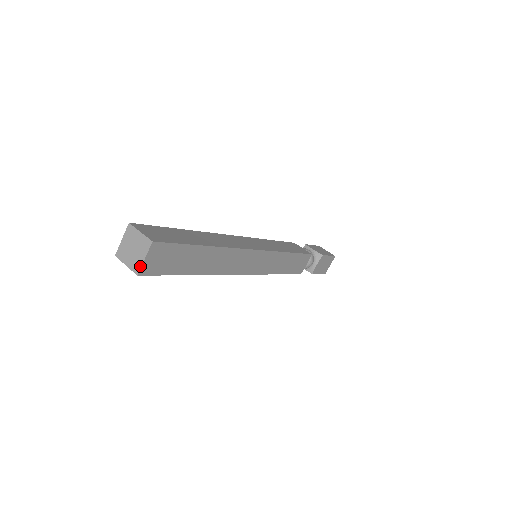
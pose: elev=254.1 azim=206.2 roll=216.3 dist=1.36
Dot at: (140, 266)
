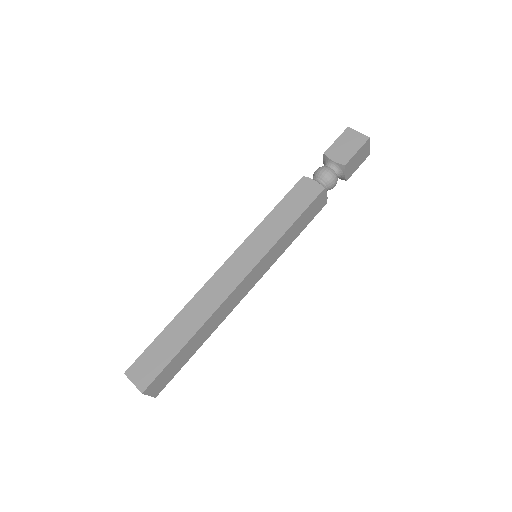
Dot at: (151, 396)
